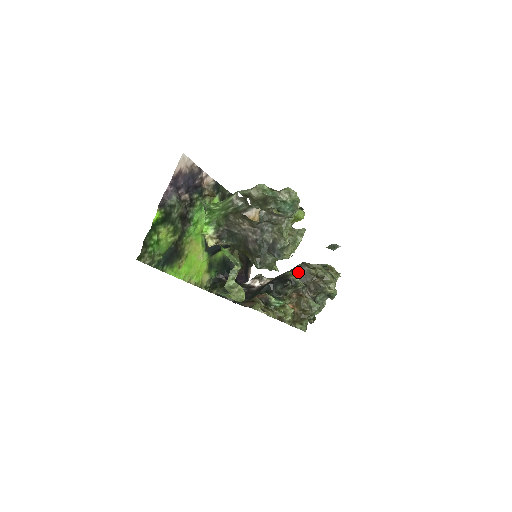
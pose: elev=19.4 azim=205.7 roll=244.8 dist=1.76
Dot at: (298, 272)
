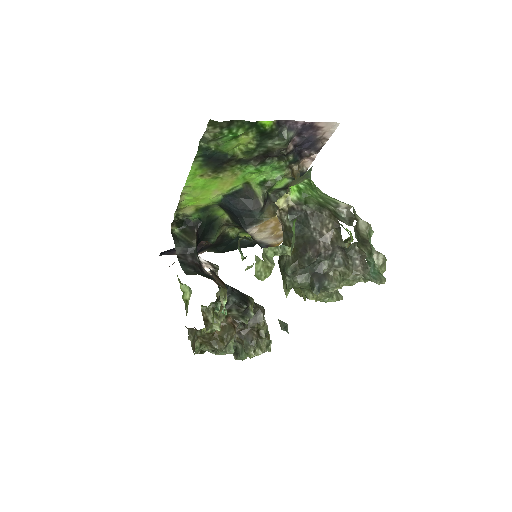
Dot at: (254, 308)
